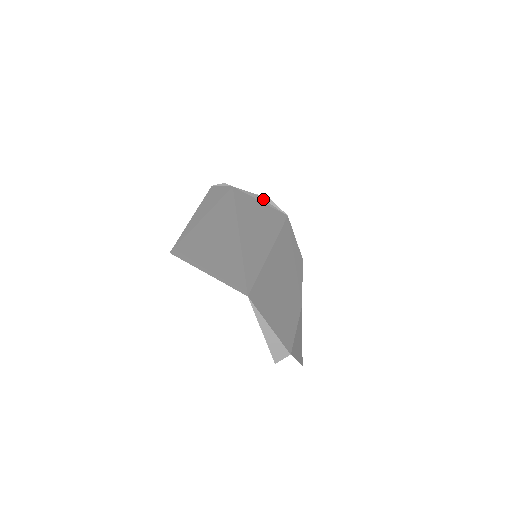
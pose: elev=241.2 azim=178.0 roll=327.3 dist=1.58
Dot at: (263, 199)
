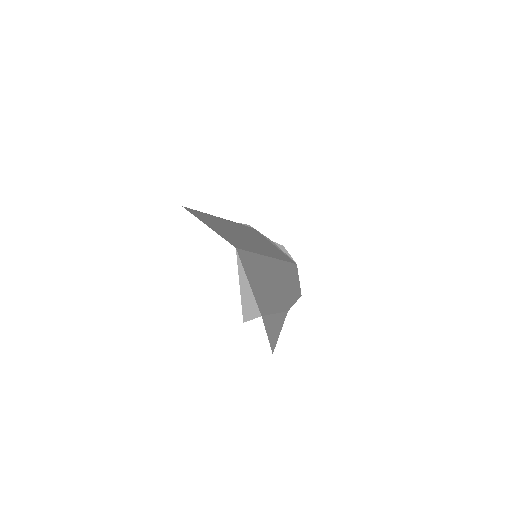
Dot at: (278, 246)
